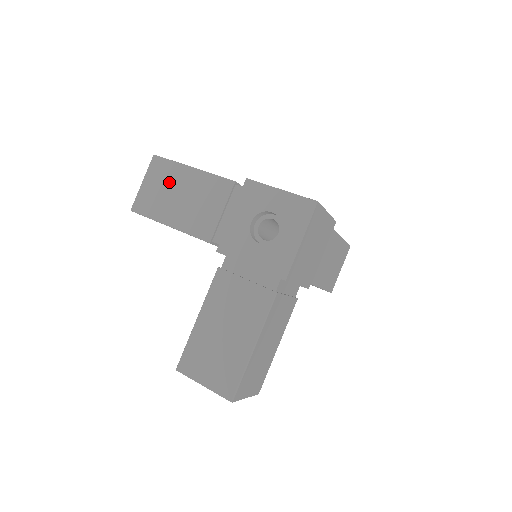
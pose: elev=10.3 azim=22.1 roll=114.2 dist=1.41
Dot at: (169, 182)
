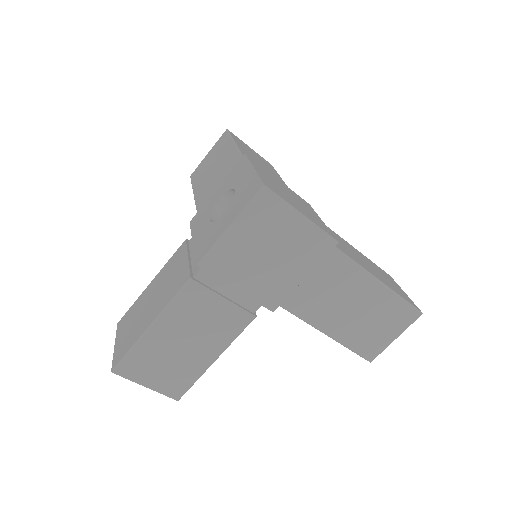
Dot at: (217, 154)
